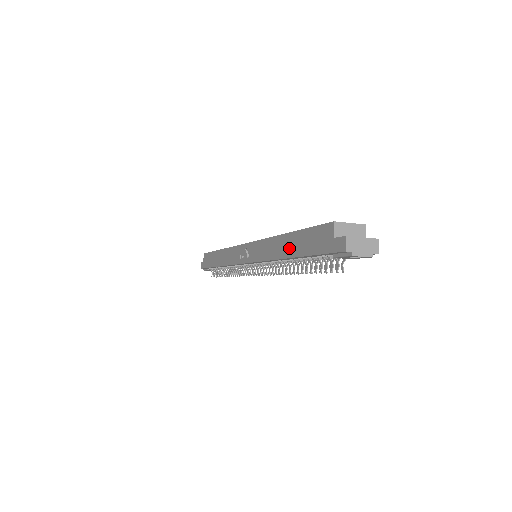
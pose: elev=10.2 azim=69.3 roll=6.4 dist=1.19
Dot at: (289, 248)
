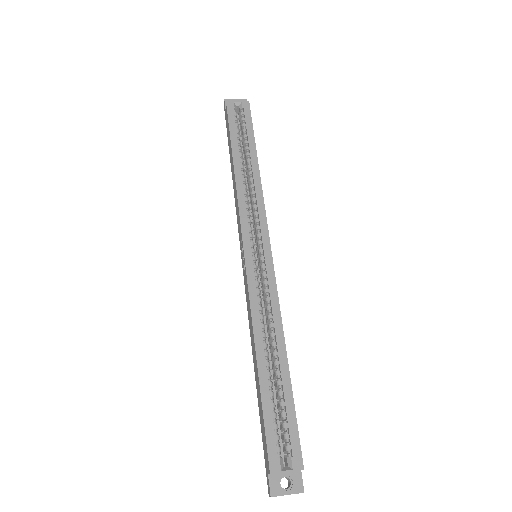
Dot at: (256, 379)
